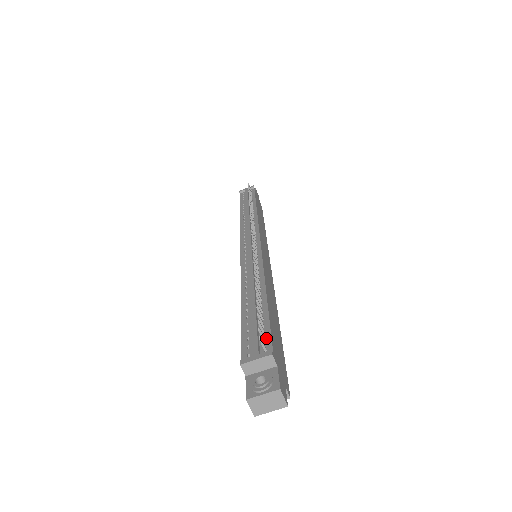
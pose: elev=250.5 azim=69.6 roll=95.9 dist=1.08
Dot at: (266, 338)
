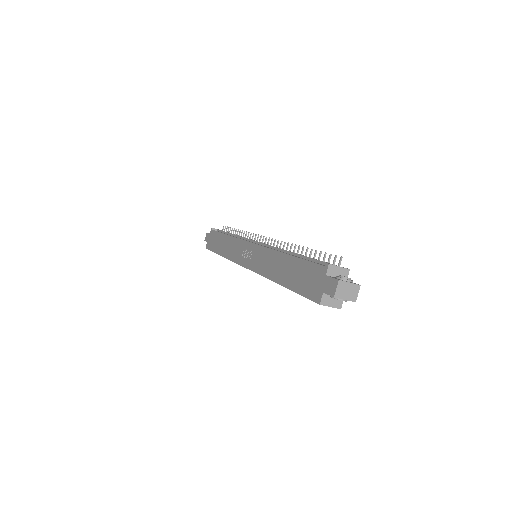
Dot at: occluded
